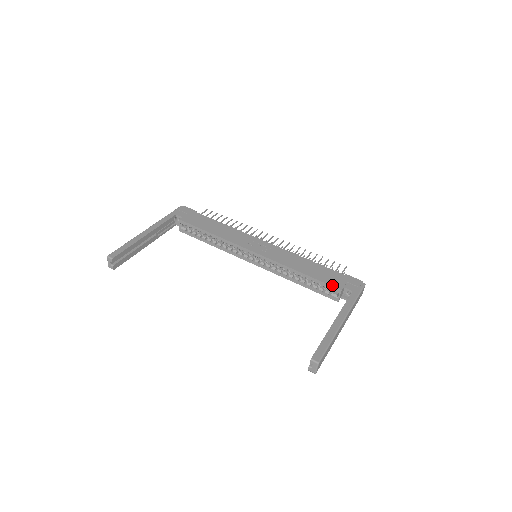
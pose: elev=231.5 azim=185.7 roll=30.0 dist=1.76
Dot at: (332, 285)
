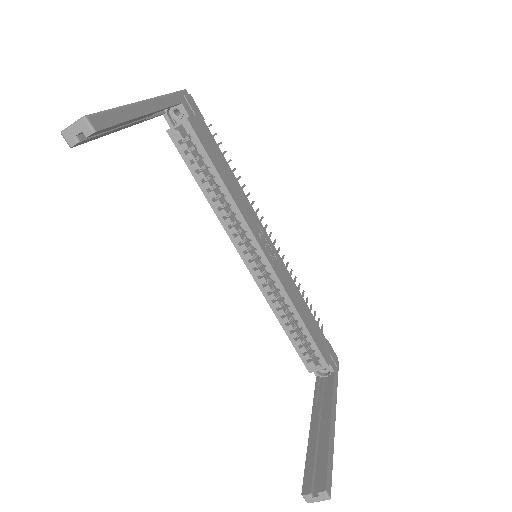
Dot at: (323, 355)
